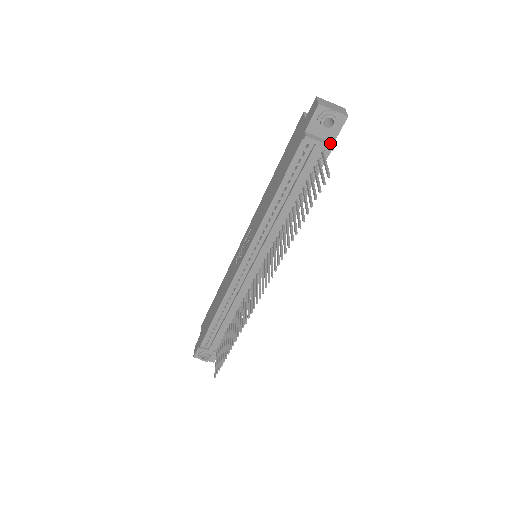
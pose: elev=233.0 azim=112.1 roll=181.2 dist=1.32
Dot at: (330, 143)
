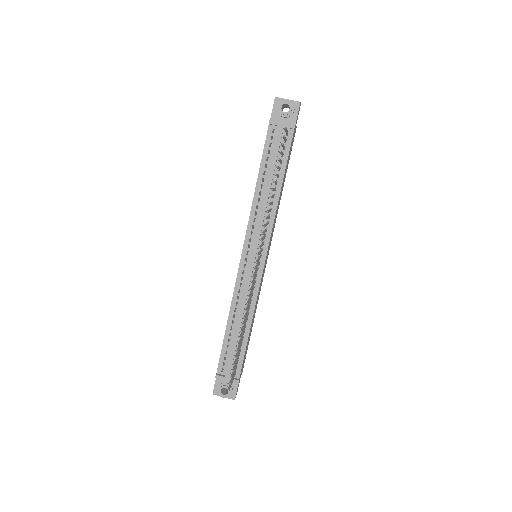
Dot at: (291, 125)
